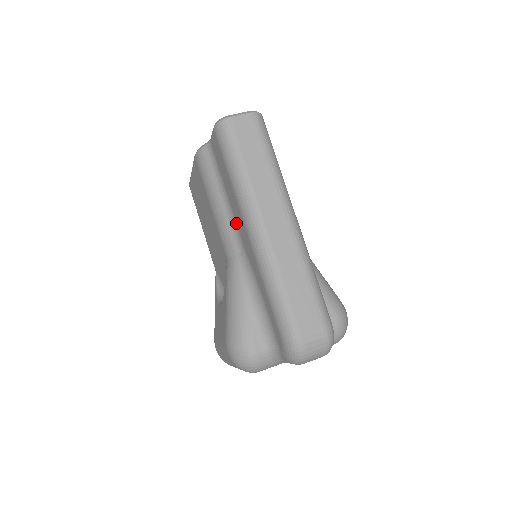
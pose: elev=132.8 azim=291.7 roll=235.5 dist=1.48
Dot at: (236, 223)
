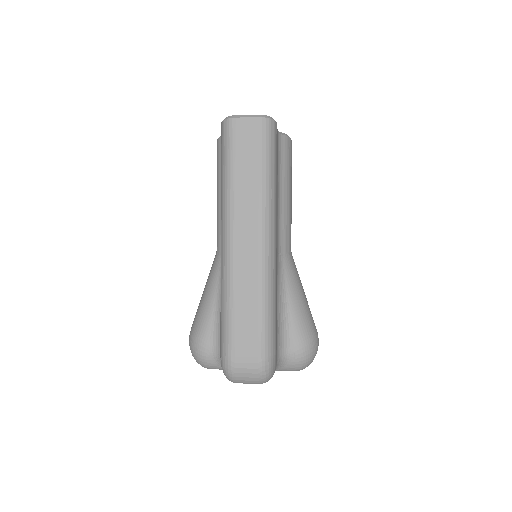
Dot at: occluded
